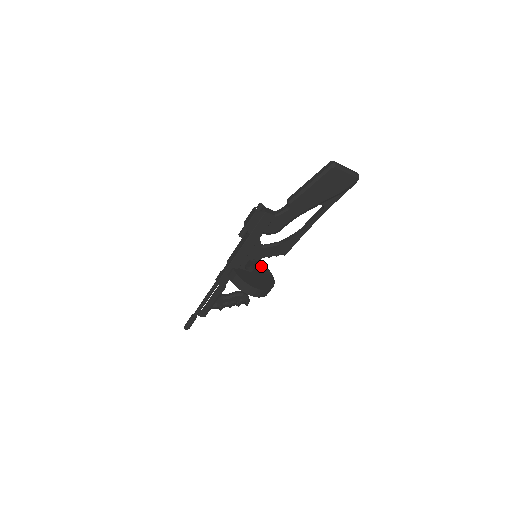
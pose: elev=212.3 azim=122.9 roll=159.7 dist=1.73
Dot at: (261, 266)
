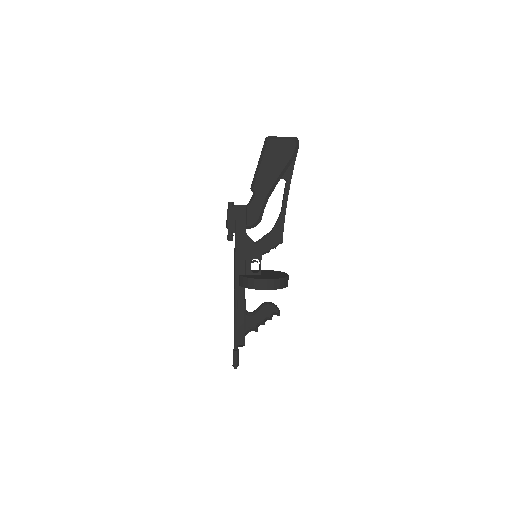
Dot at: (273, 272)
